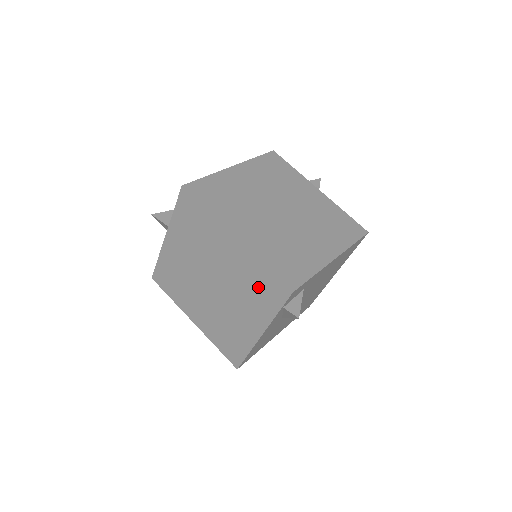
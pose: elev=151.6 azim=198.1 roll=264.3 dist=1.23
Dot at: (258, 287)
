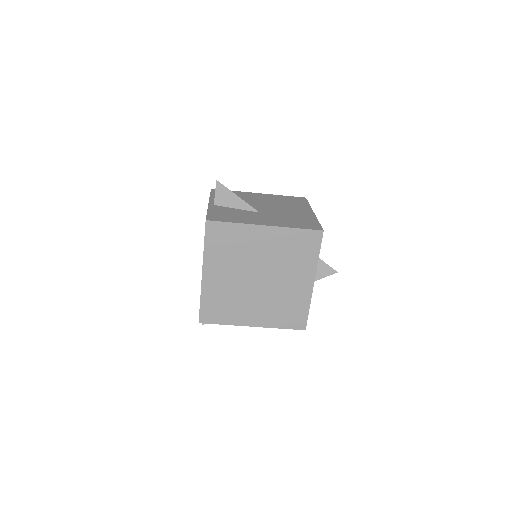
Dot at: occluded
